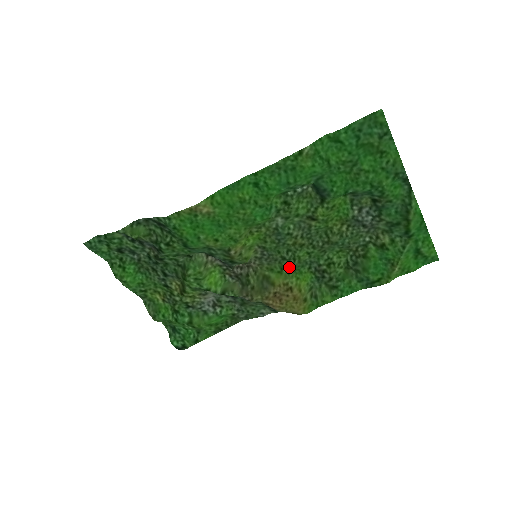
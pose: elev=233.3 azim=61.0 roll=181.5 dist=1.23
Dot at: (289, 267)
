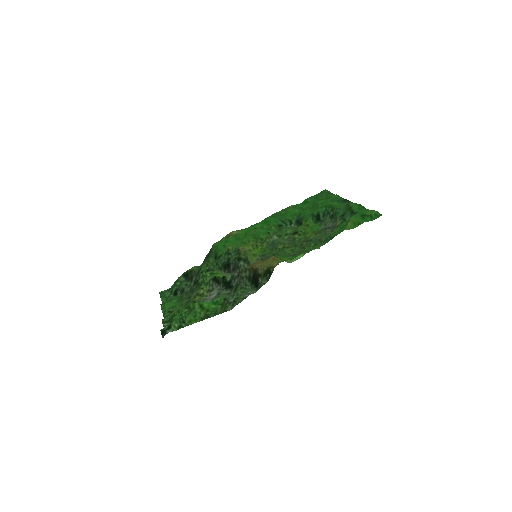
Dot at: (276, 256)
